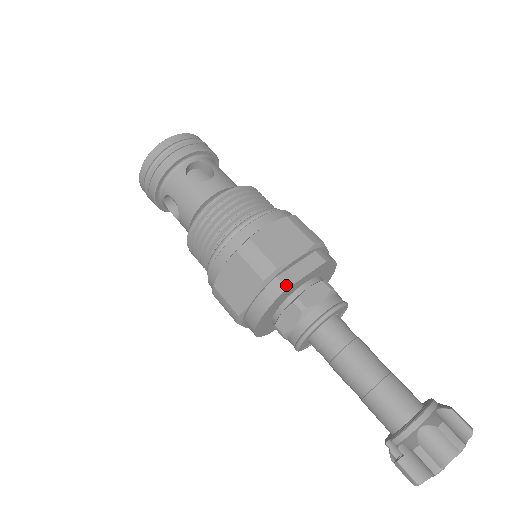
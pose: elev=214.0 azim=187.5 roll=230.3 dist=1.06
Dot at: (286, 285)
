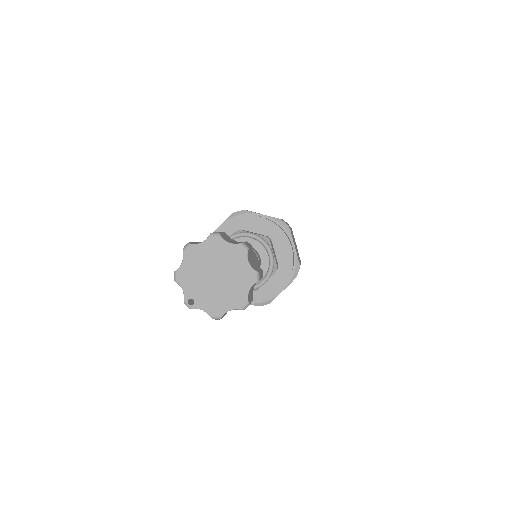
Dot at: occluded
